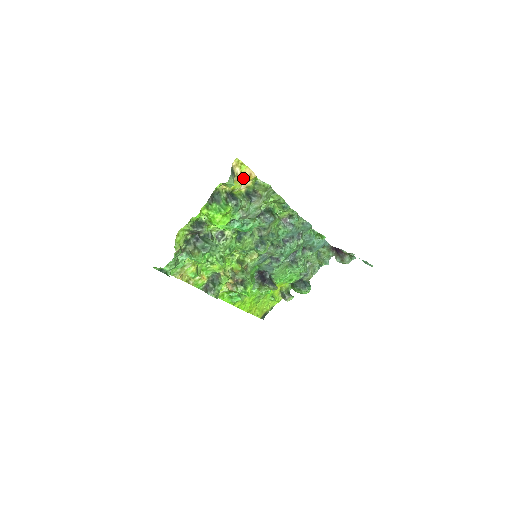
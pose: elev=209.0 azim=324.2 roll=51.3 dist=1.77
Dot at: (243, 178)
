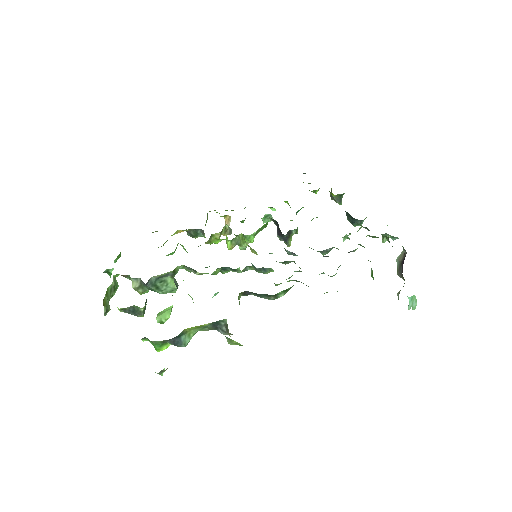
Dot at: occluded
